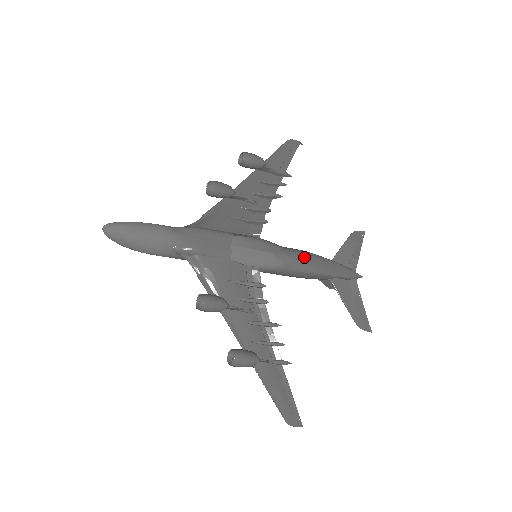
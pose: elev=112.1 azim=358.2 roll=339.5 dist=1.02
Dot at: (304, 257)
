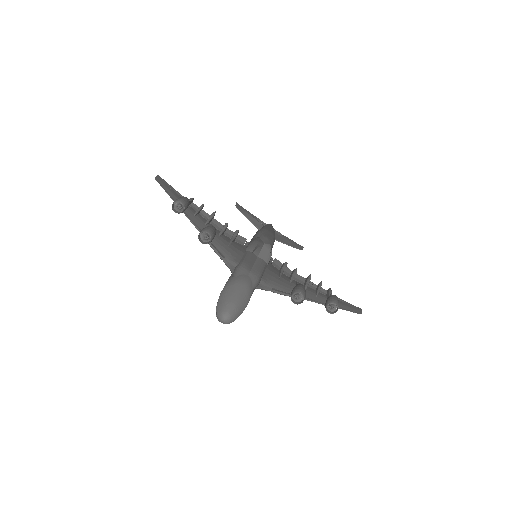
Dot at: (266, 233)
